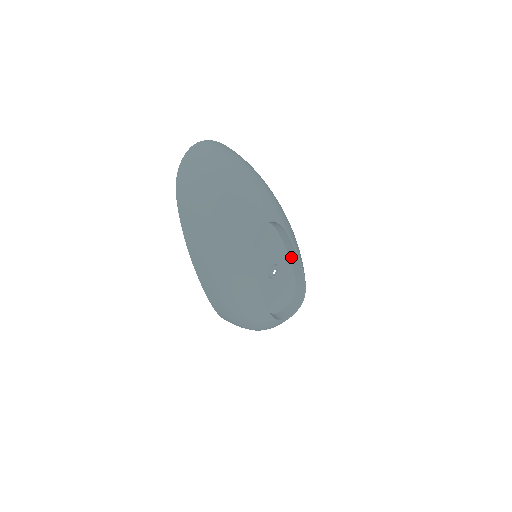
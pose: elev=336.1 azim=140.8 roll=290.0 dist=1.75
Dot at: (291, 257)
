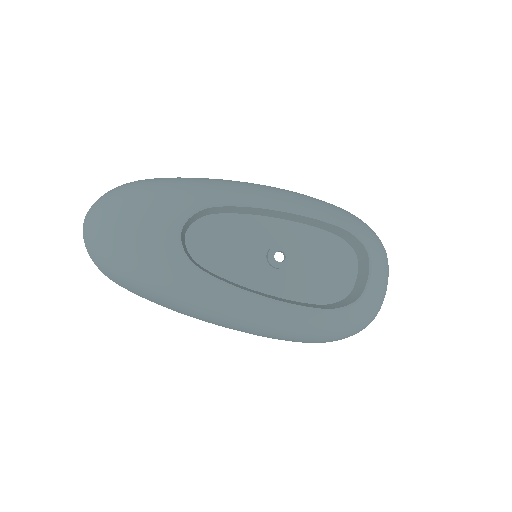
Dot at: (285, 218)
